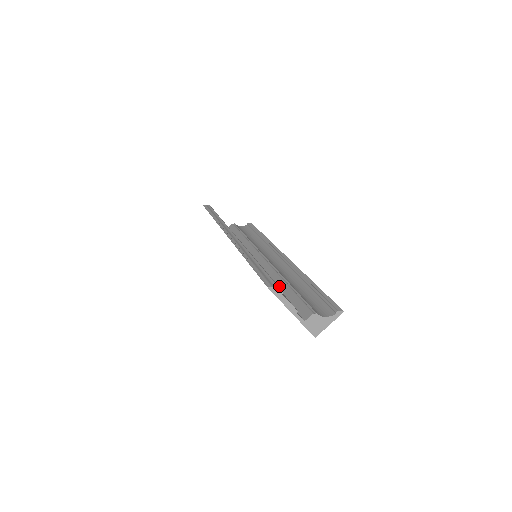
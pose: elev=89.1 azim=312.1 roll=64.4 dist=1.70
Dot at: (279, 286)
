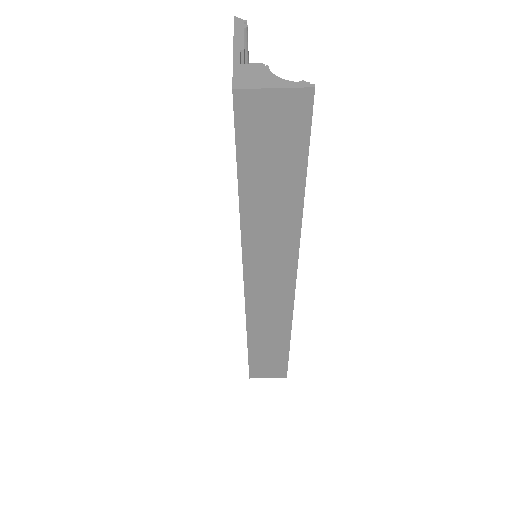
Dot at: occluded
